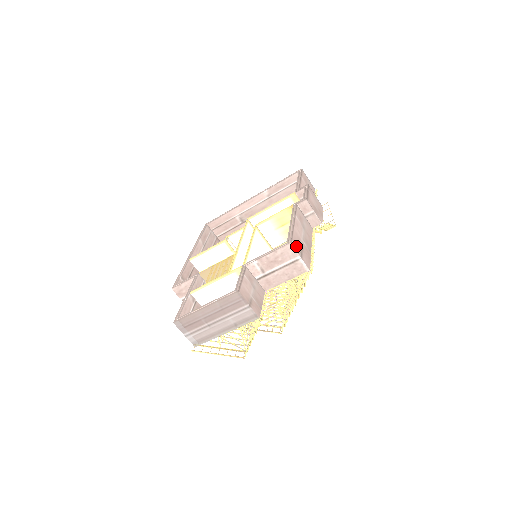
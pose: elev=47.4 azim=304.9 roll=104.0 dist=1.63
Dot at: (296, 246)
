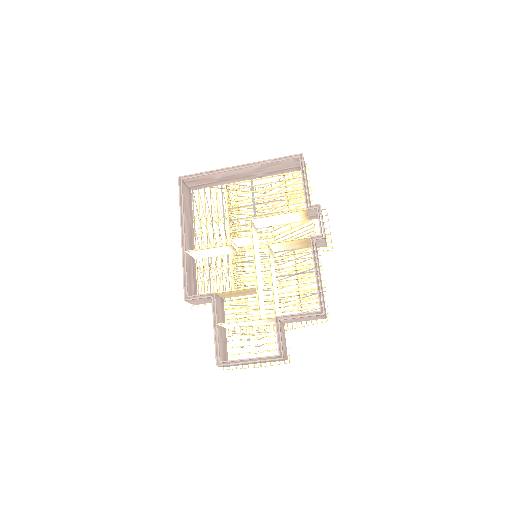
Dot at: (324, 309)
